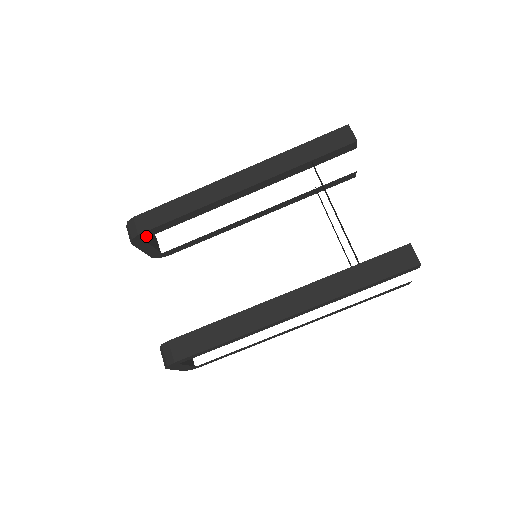
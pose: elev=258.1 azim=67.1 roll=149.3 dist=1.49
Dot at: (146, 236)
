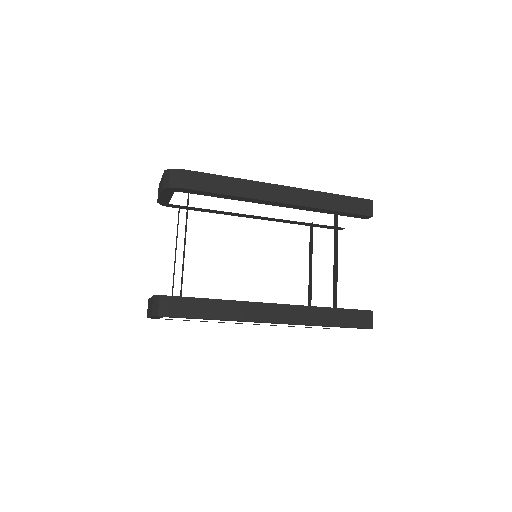
Dot at: (180, 191)
